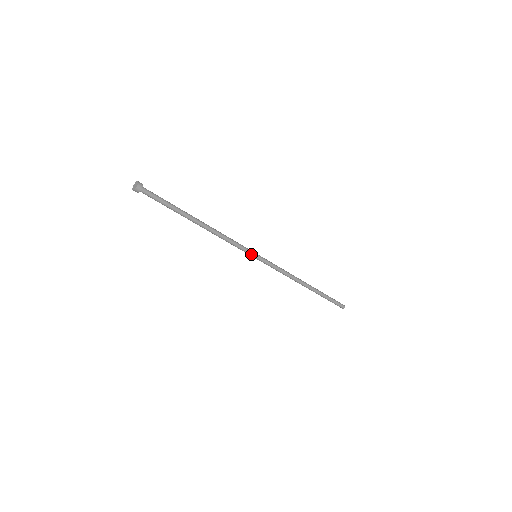
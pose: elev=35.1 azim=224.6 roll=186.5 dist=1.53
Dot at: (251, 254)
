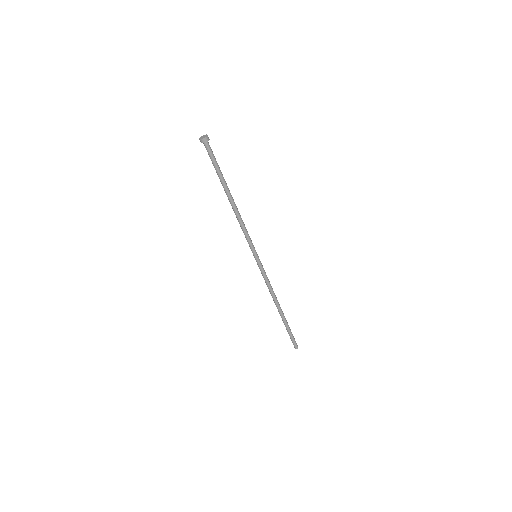
Dot at: (255, 251)
